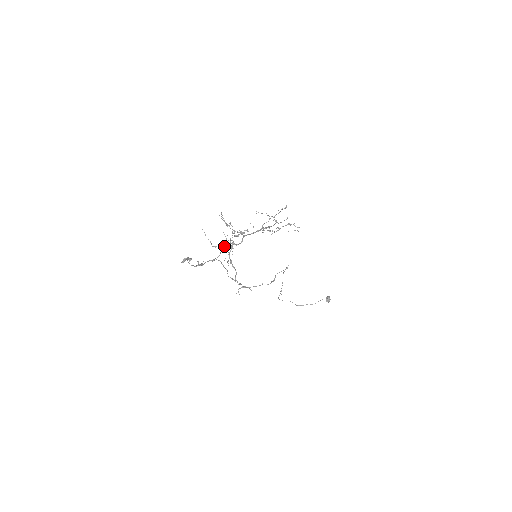
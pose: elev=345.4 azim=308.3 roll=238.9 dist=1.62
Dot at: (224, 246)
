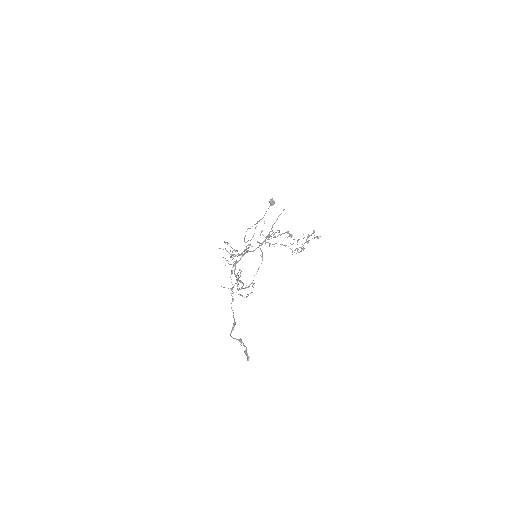
Dot at: (237, 279)
